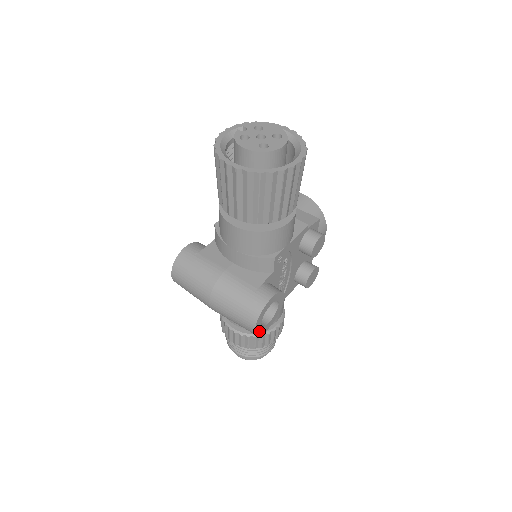
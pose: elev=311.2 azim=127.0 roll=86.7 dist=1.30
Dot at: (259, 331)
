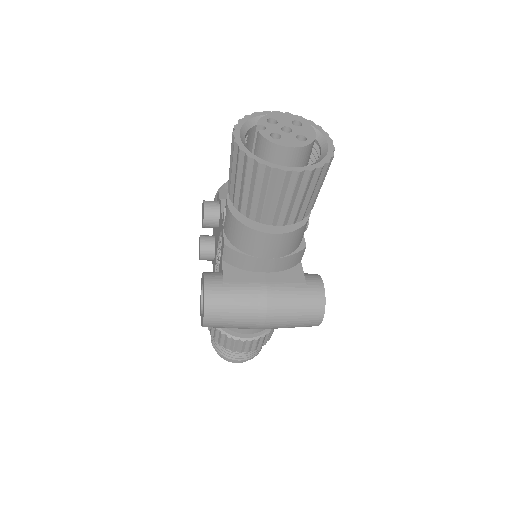
Dot at: occluded
